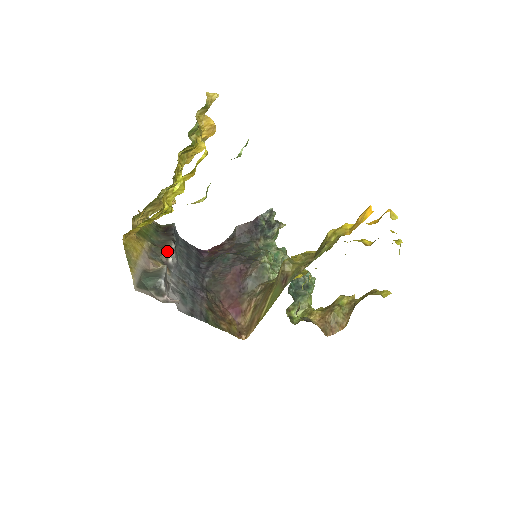
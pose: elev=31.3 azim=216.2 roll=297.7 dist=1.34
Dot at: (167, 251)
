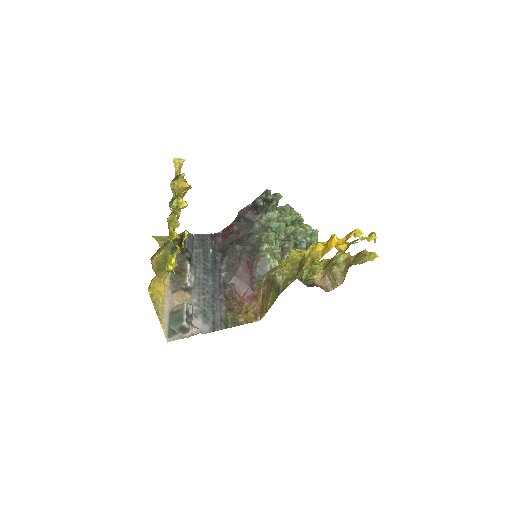
Dot at: (184, 279)
